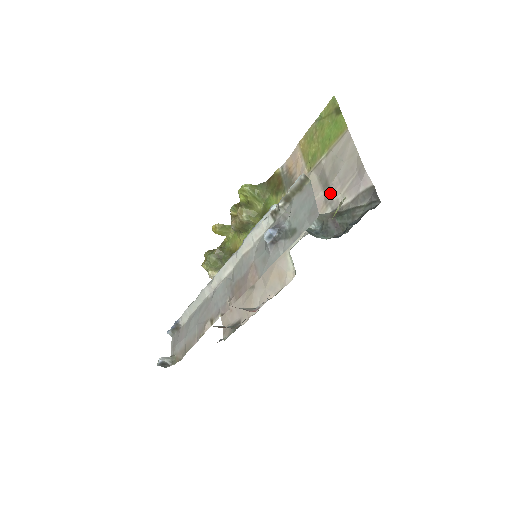
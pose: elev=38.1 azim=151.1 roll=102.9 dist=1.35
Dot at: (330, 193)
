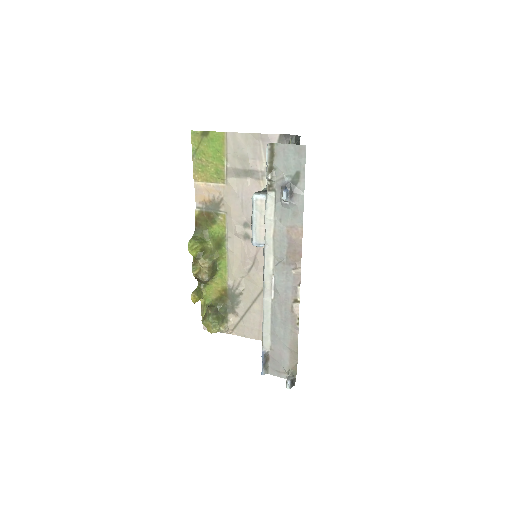
Dot at: (255, 172)
